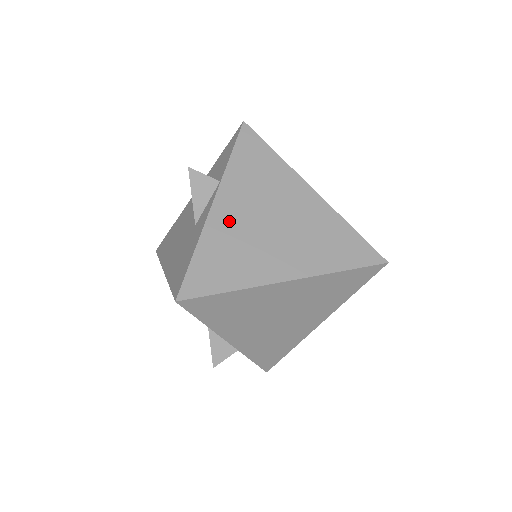
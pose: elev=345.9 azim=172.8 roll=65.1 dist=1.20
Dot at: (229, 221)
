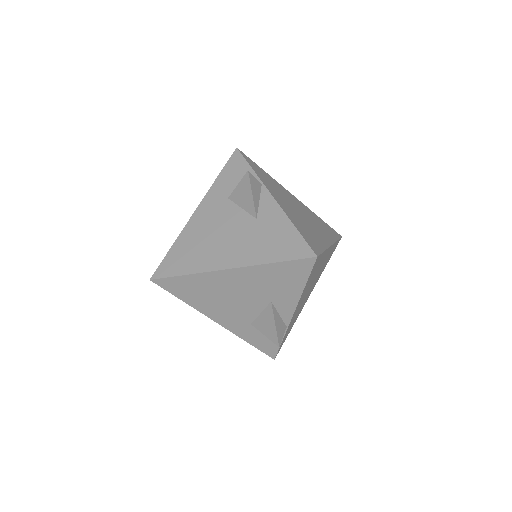
Dot at: (288, 209)
